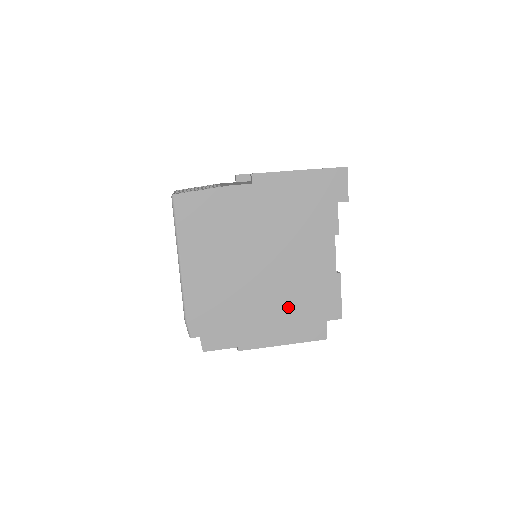
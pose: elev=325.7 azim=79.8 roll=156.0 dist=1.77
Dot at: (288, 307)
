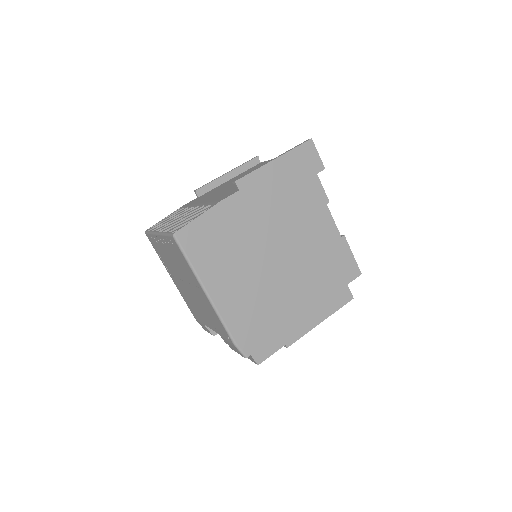
Dot at: (315, 287)
